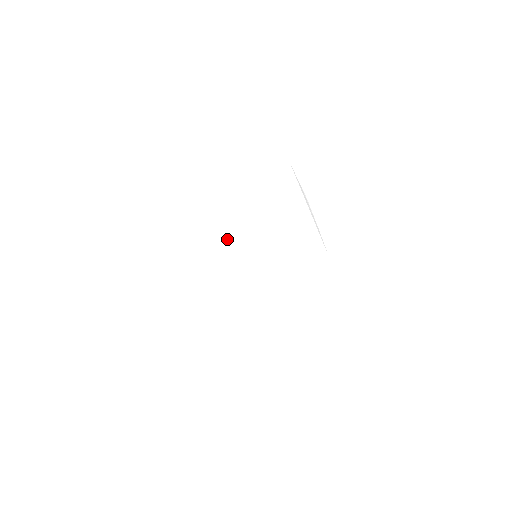
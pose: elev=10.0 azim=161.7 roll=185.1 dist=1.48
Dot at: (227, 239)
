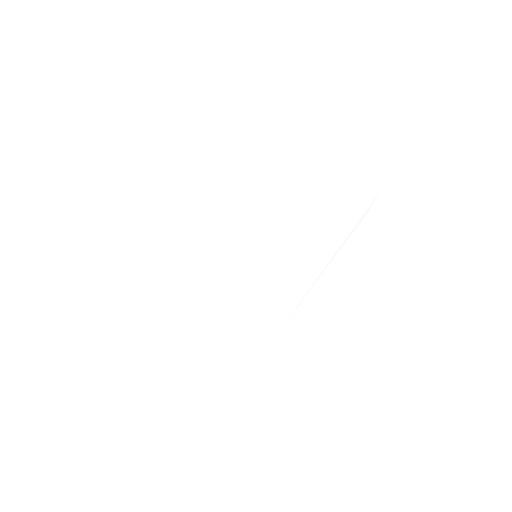
Dot at: (248, 220)
